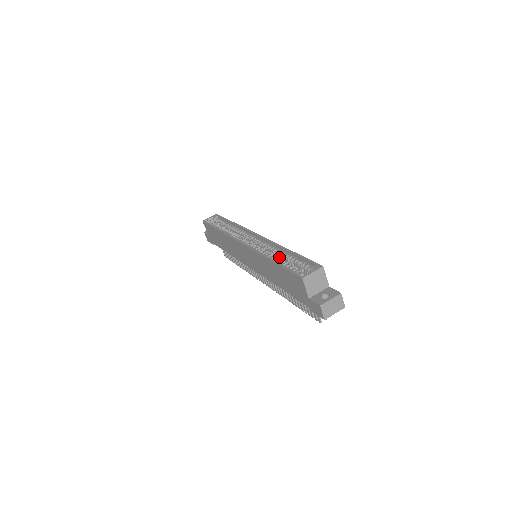
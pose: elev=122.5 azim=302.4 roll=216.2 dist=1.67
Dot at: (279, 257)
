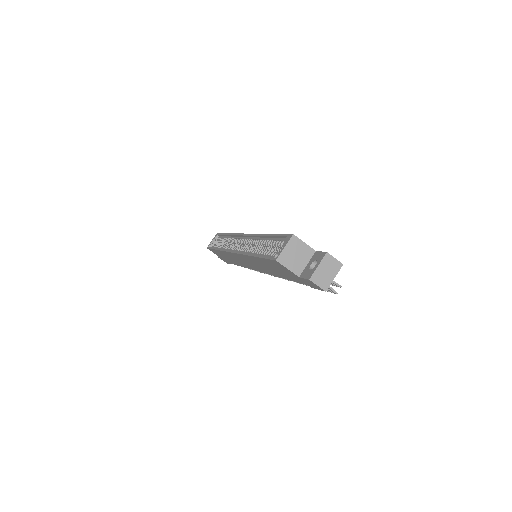
Dot at: (263, 247)
